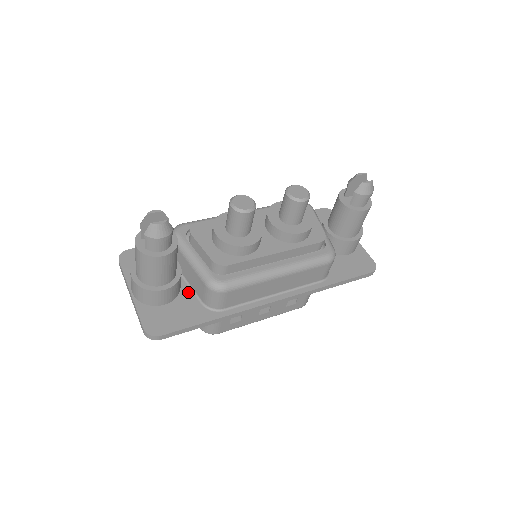
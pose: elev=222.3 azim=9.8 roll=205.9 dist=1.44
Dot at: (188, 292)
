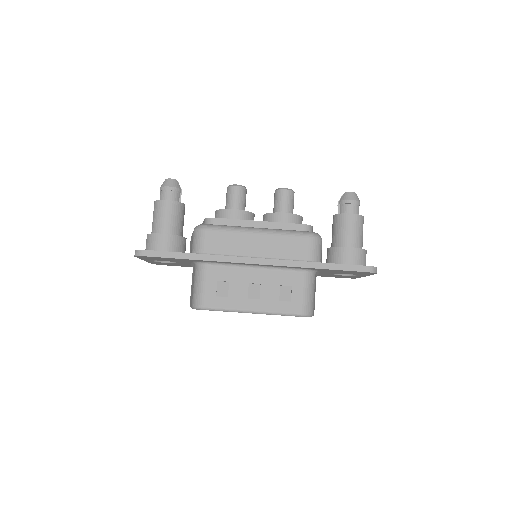
Dot at: occluded
